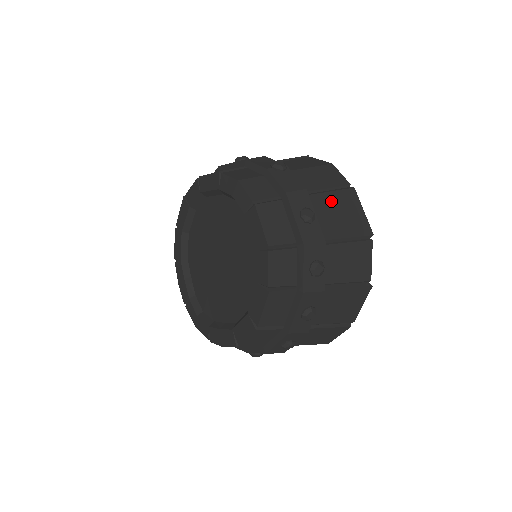
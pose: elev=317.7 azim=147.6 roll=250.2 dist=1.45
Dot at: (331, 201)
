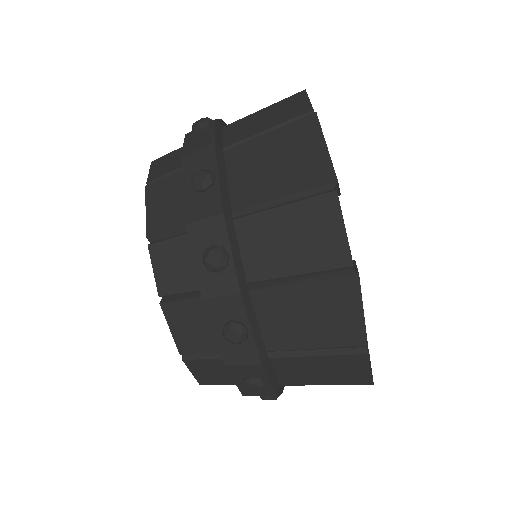
Dot at: (264, 147)
